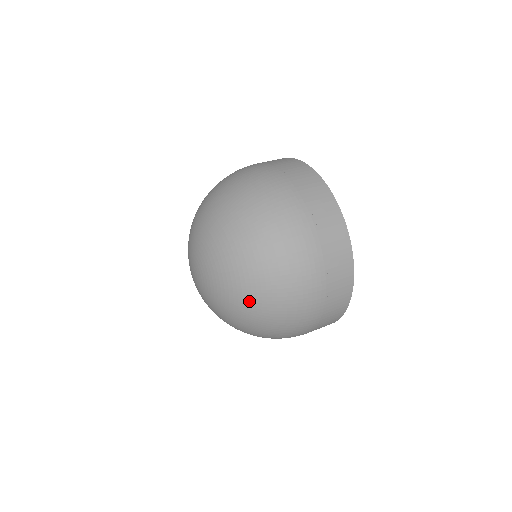
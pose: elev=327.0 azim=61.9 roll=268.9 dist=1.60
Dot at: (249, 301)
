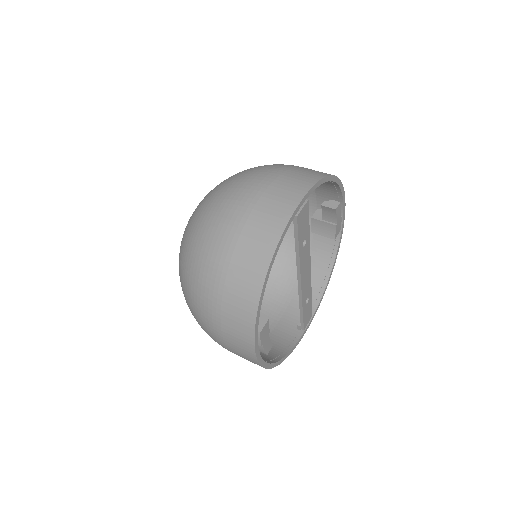
Dot at: occluded
